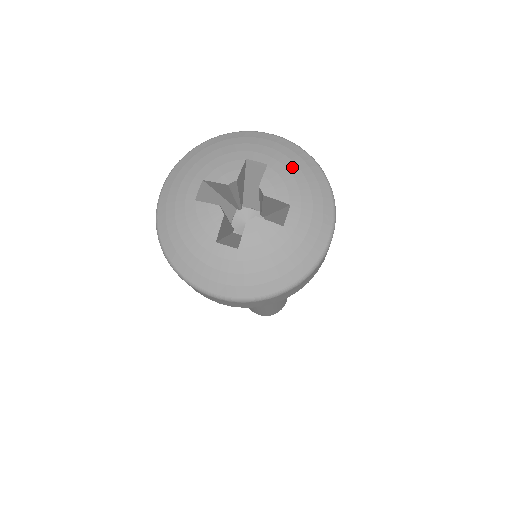
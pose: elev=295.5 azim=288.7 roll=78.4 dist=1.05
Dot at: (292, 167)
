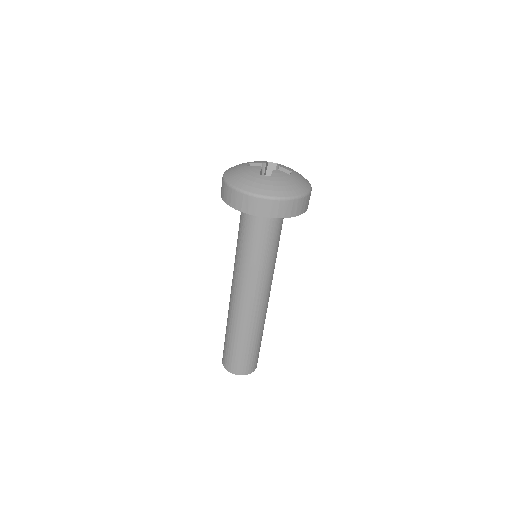
Dot at: occluded
